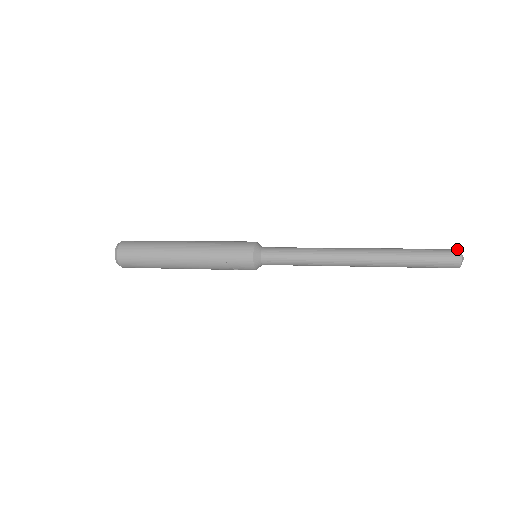
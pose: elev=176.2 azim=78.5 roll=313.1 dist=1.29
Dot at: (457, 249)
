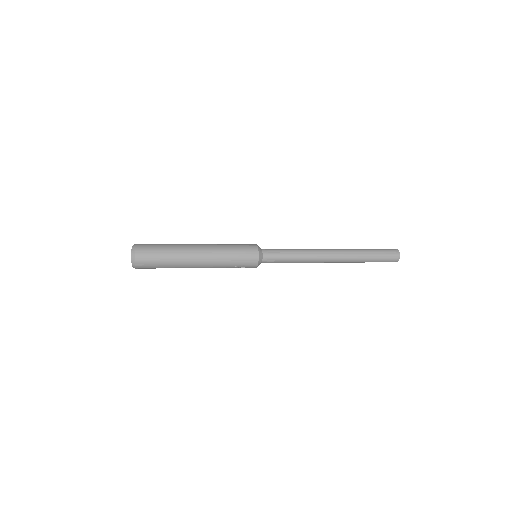
Dot at: (397, 251)
